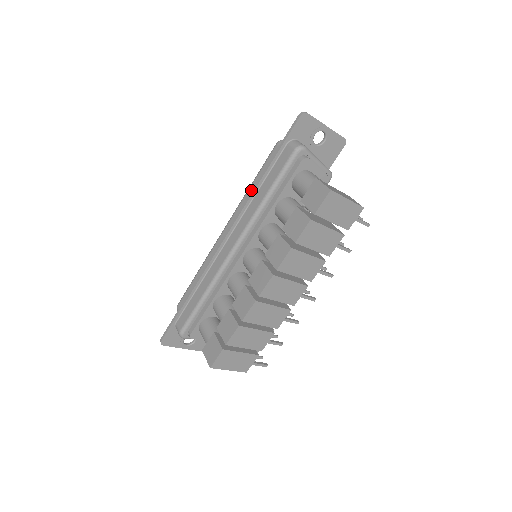
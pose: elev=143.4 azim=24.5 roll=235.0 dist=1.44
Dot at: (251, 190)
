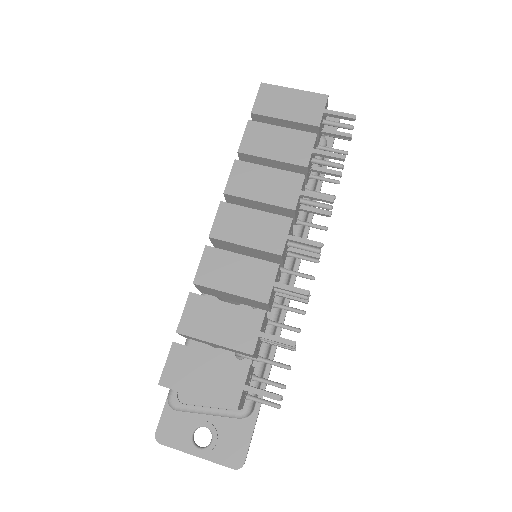
Dot at: occluded
